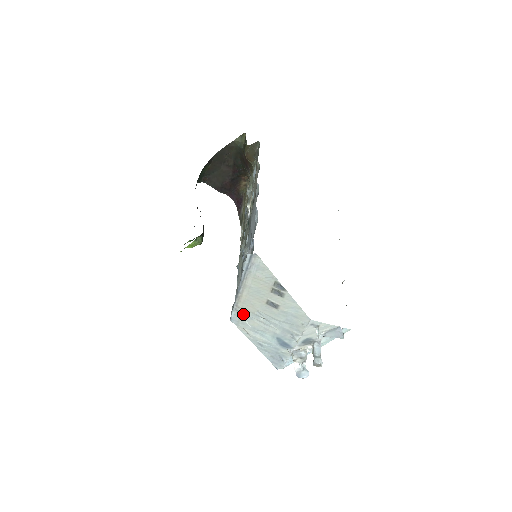
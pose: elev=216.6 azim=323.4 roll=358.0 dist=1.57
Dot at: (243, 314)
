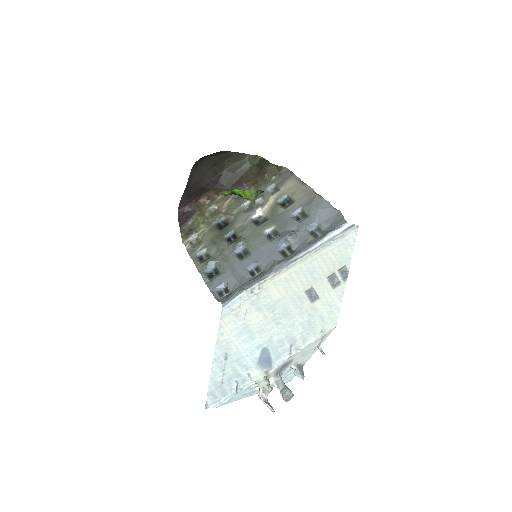
Dot at: (255, 300)
